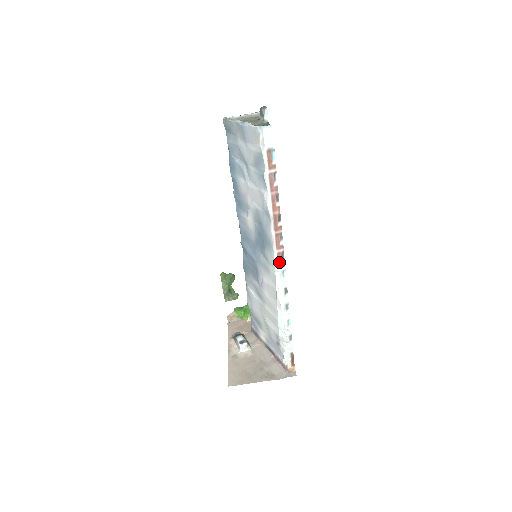
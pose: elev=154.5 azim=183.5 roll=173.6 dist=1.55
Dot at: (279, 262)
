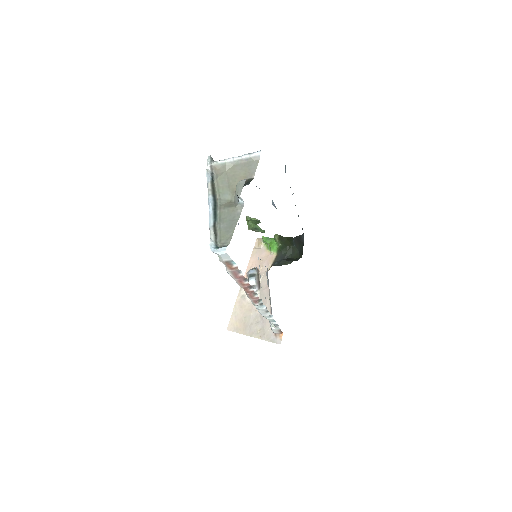
Dot at: (255, 304)
